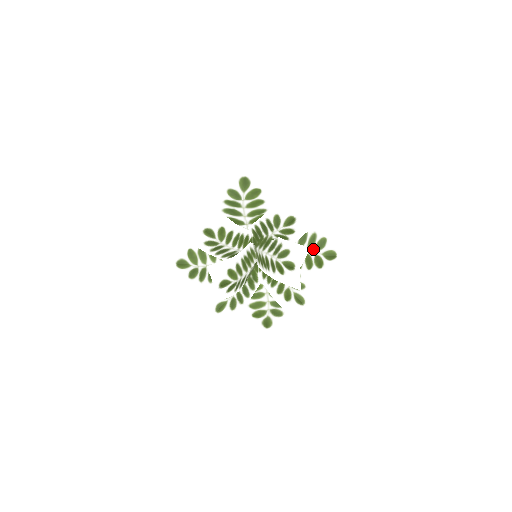
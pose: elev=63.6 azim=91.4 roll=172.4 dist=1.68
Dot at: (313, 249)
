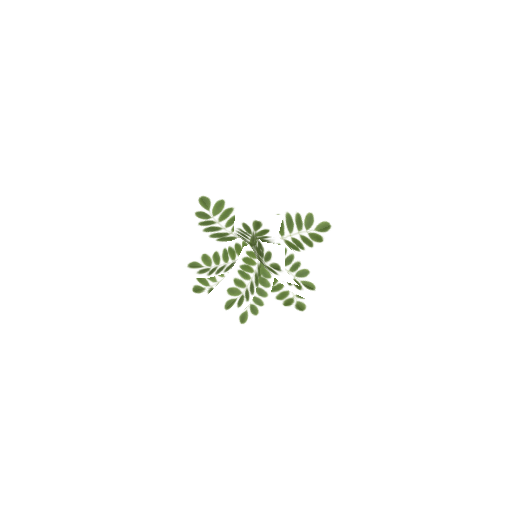
Dot at: (303, 229)
